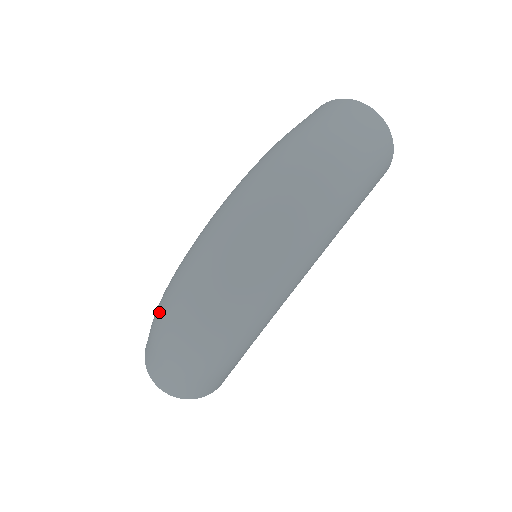
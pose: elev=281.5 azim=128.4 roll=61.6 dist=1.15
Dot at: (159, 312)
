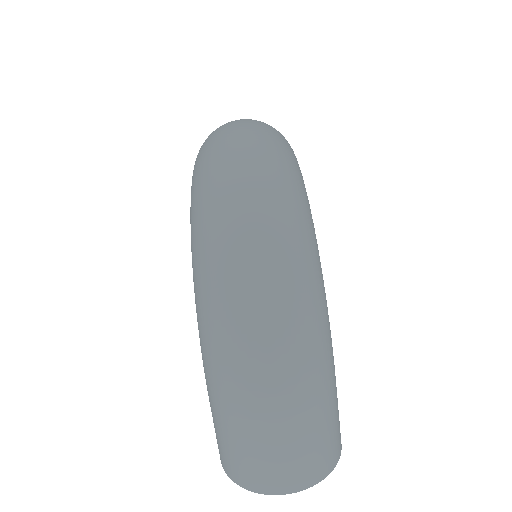
Dot at: (213, 358)
